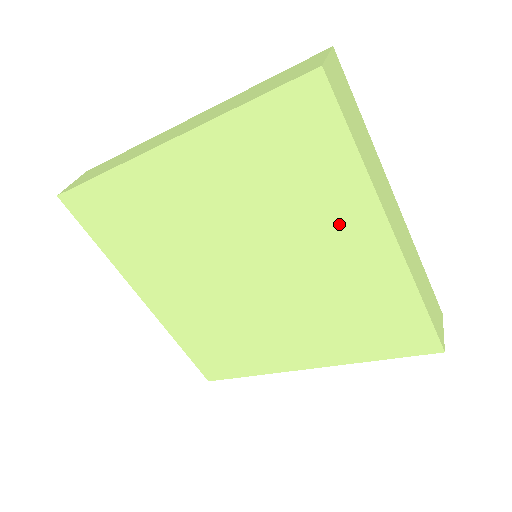
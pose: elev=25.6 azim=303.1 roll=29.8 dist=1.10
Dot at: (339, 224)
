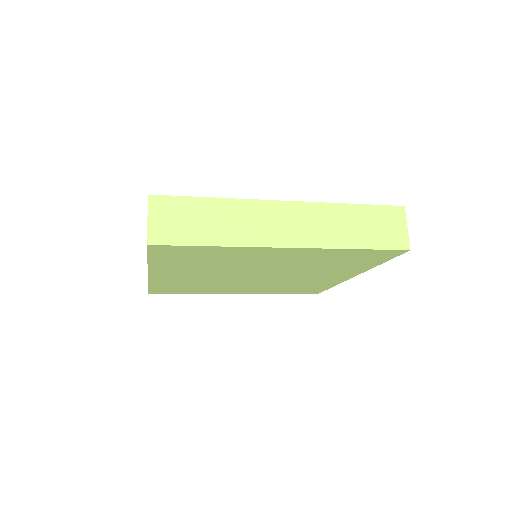
Dot at: (336, 273)
